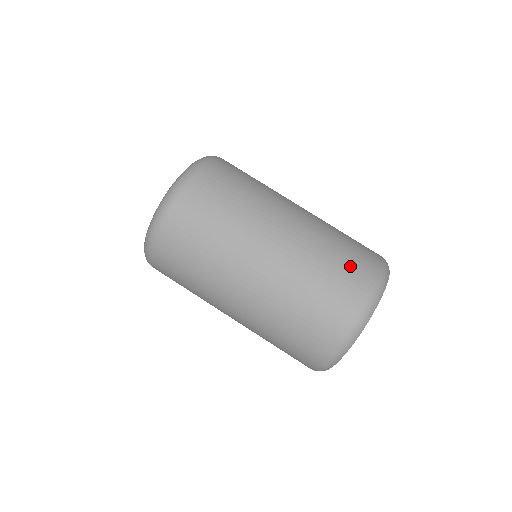
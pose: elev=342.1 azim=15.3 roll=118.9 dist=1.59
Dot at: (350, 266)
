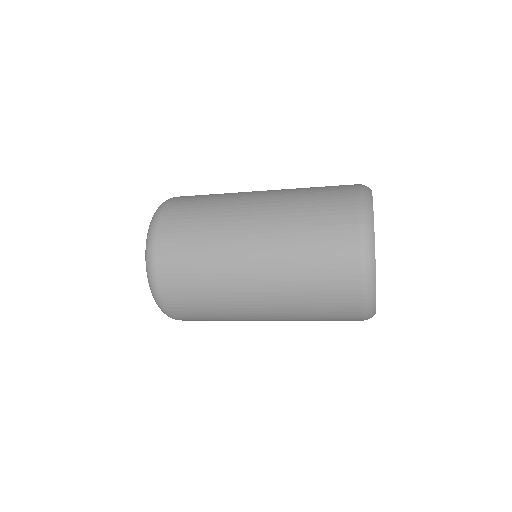
Dot at: (328, 215)
